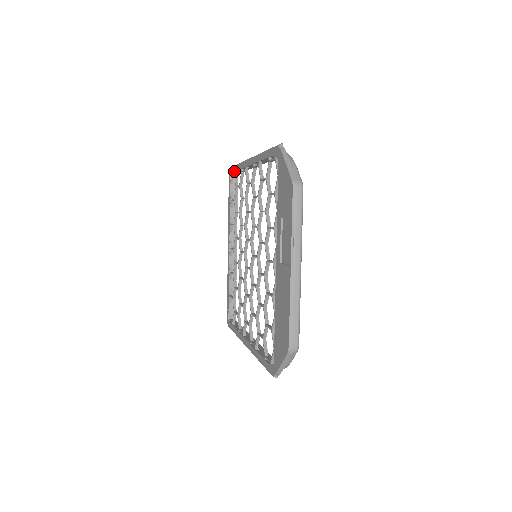
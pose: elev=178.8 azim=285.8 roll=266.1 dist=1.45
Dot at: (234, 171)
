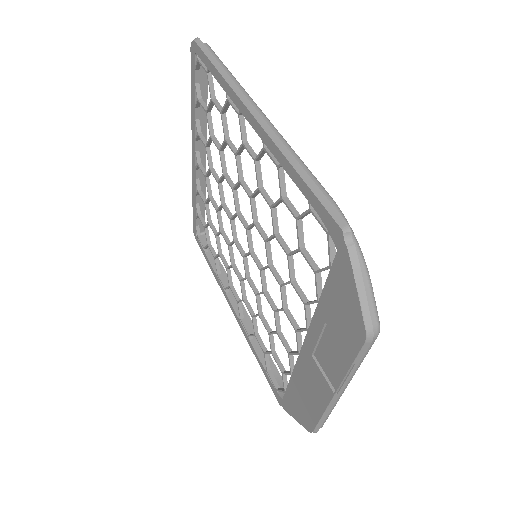
Dot at: (206, 67)
